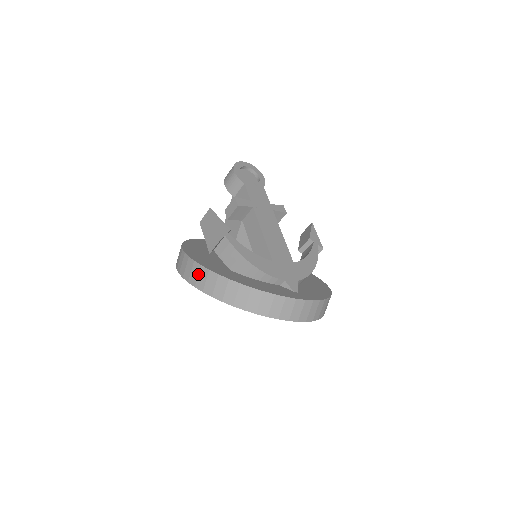
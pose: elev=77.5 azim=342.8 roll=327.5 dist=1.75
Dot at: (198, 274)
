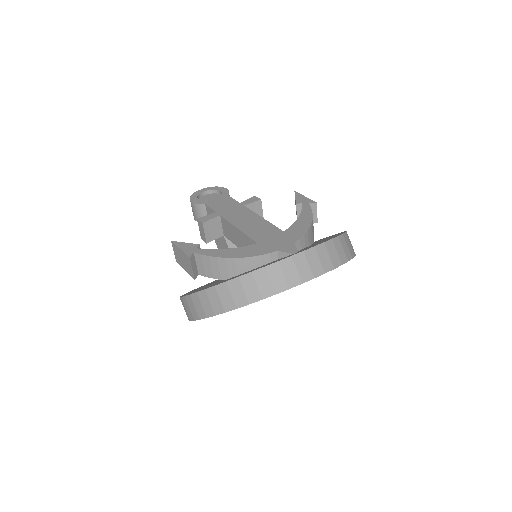
Dot at: (193, 305)
